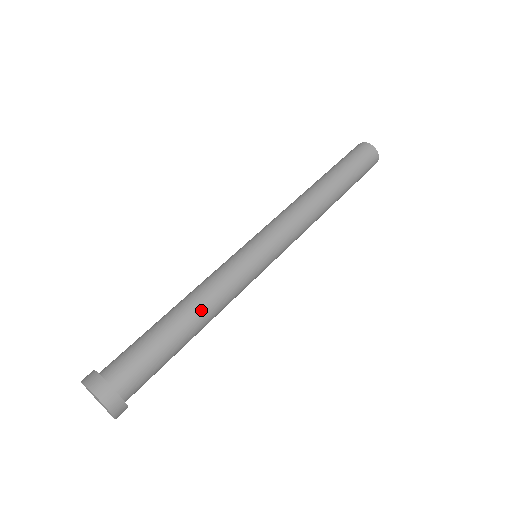
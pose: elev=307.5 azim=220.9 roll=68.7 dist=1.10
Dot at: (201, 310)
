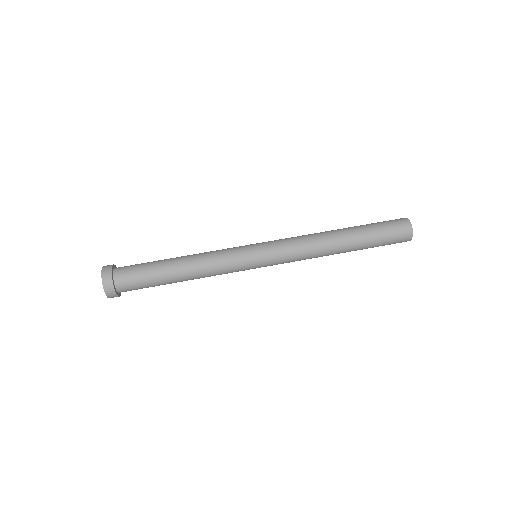
Dot at: (190, 265)
